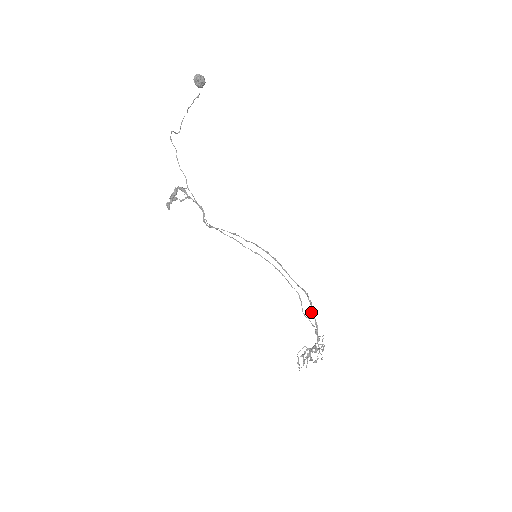
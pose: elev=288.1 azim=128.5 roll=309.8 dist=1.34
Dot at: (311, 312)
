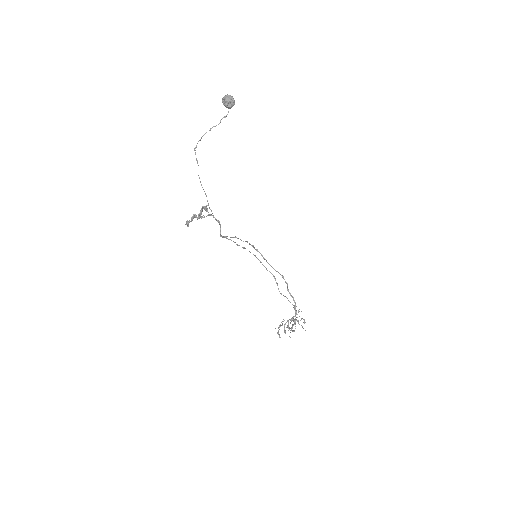
Dot at: occluded
